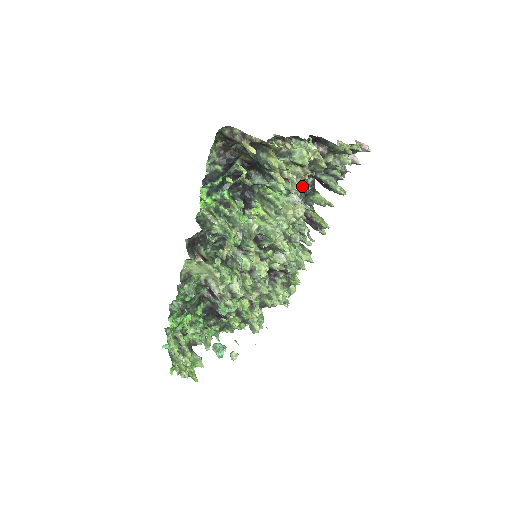
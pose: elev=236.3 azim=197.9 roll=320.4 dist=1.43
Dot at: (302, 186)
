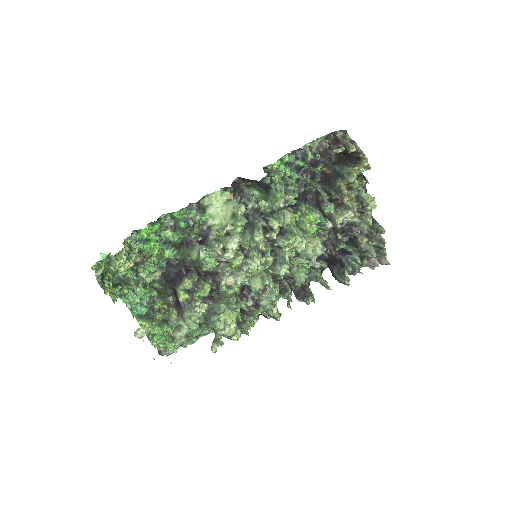
Dot at: occluded
